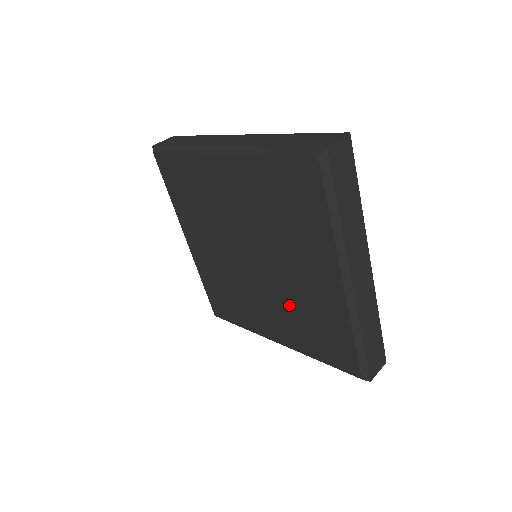
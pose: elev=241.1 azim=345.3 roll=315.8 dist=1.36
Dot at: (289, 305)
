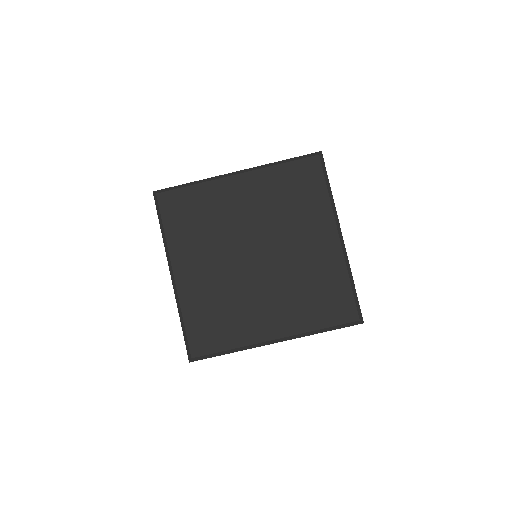
Dot at: (292, 283)
